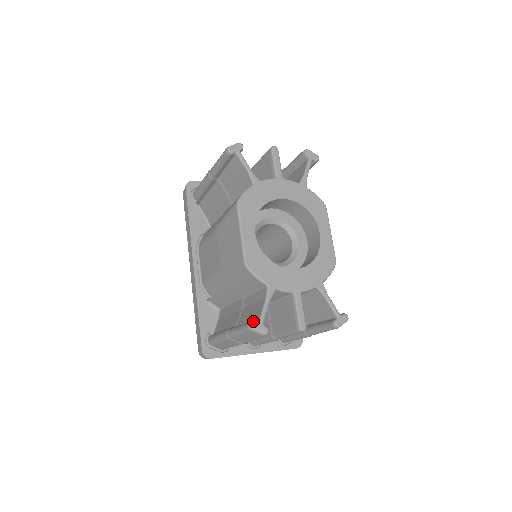
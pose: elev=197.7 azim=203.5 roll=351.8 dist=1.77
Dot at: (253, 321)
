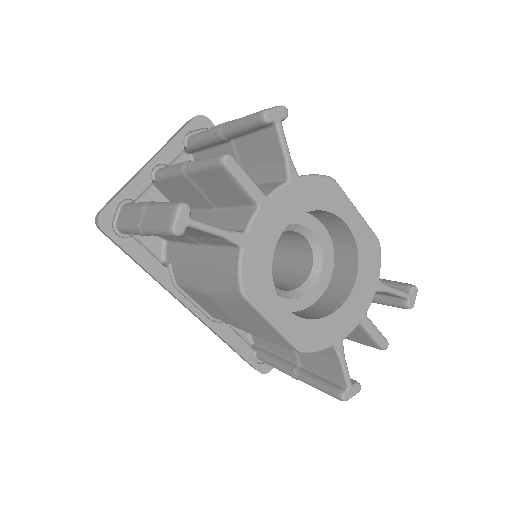
Dot at: (342, 393)
